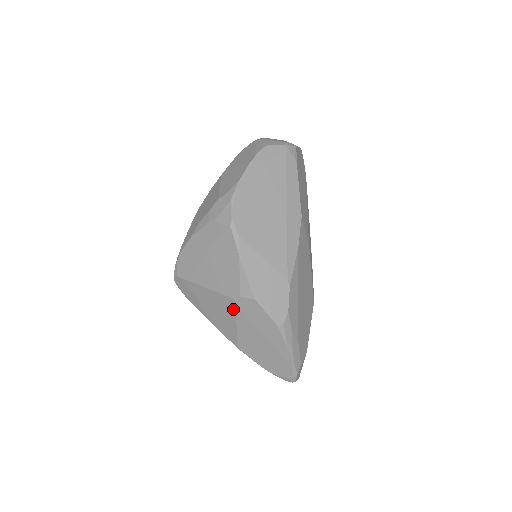
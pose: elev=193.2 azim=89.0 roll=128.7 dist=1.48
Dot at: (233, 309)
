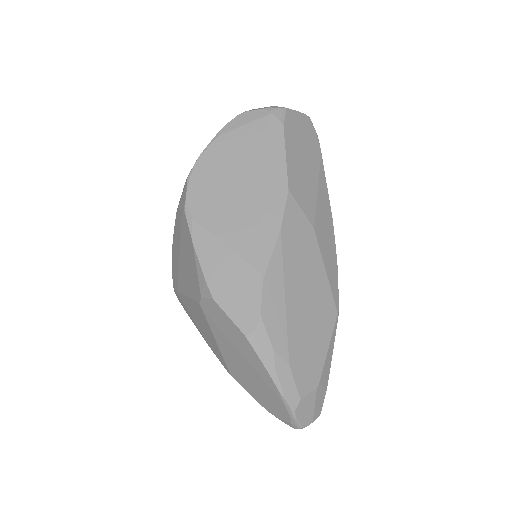
Dot at: (205, 318)
